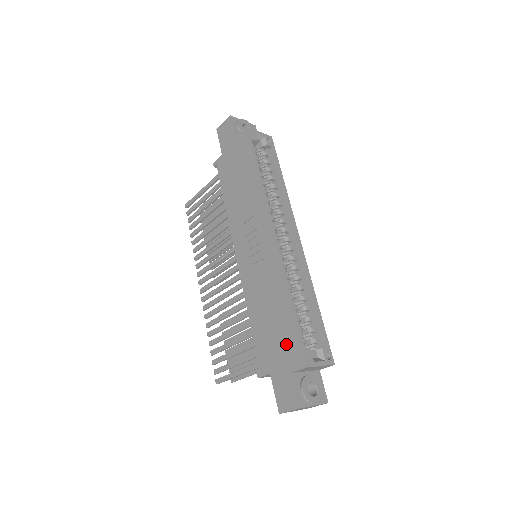
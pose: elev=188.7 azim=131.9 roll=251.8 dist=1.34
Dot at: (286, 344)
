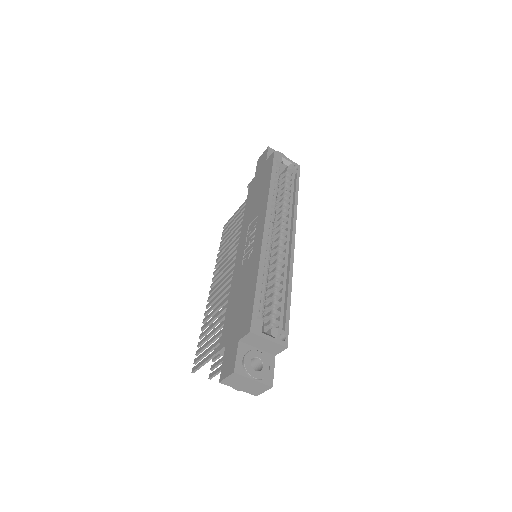
Dot at: (243, 315)
